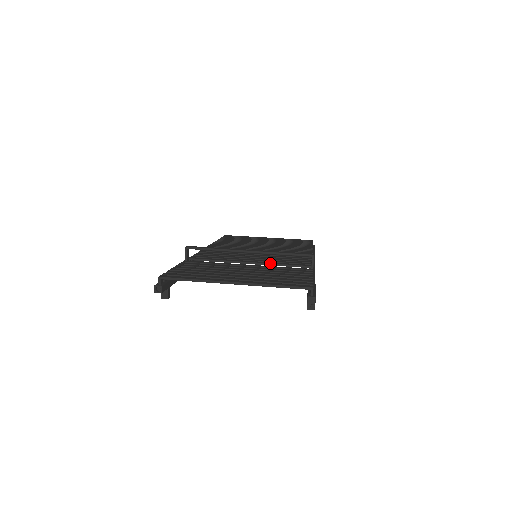
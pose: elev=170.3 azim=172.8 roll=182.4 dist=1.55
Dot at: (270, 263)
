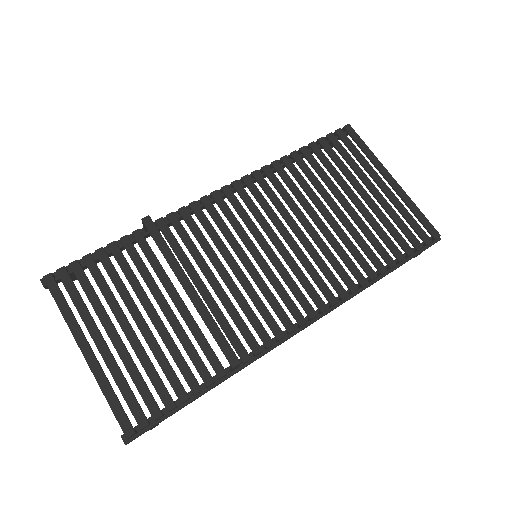
Dot at: (212, 312)
